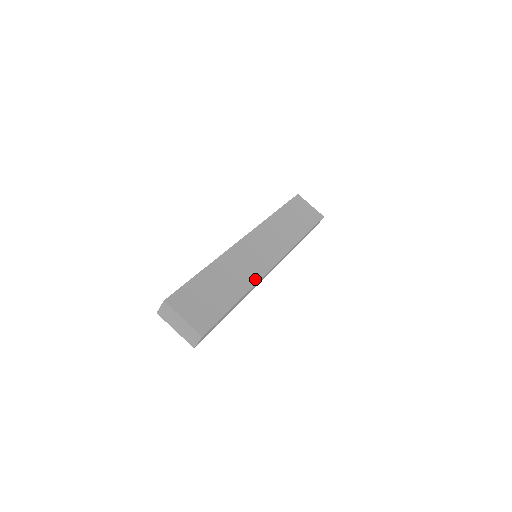
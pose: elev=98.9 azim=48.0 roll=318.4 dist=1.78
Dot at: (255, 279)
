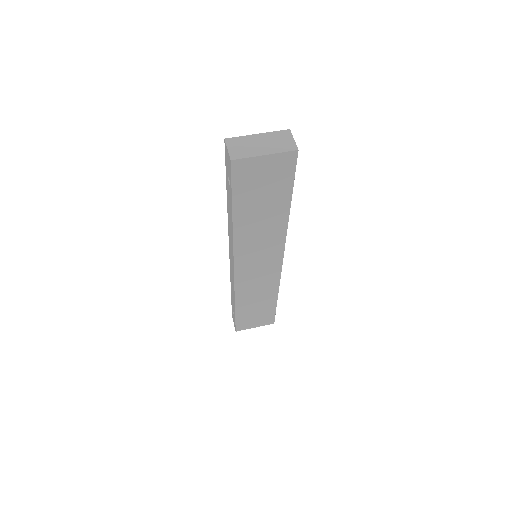
Dot at: occluded
